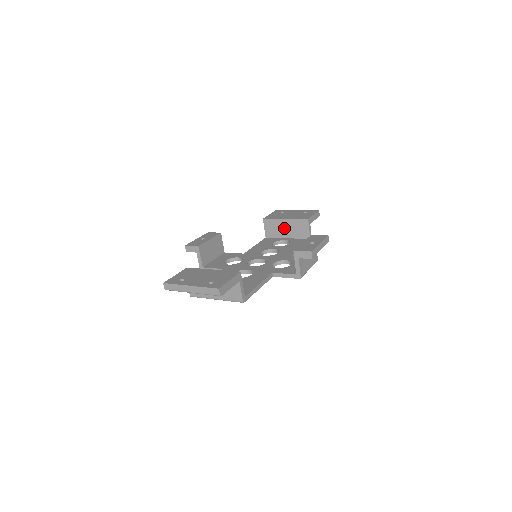
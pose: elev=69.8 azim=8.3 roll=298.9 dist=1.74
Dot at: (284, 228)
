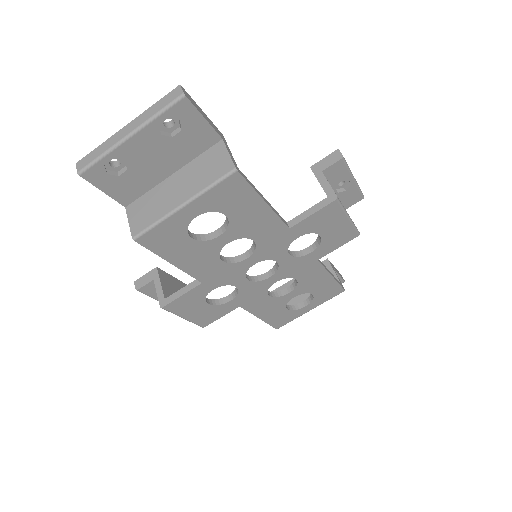
Dot at: occluded
